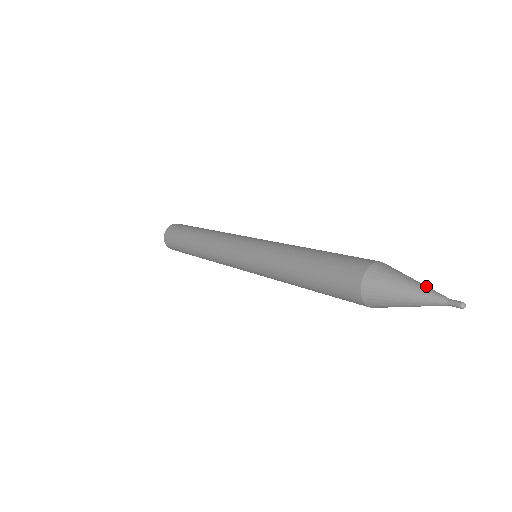
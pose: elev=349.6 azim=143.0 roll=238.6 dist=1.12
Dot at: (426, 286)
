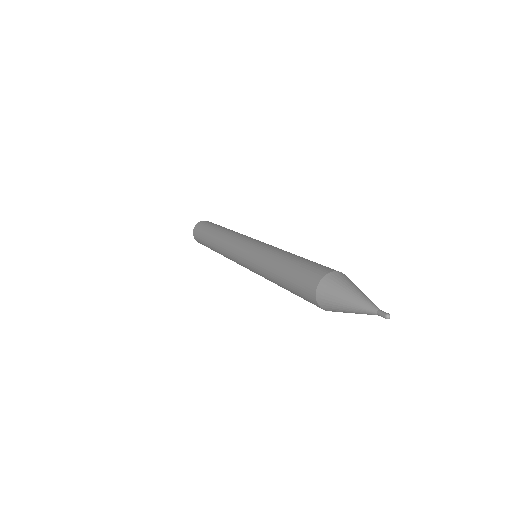
Dot at: occluded
